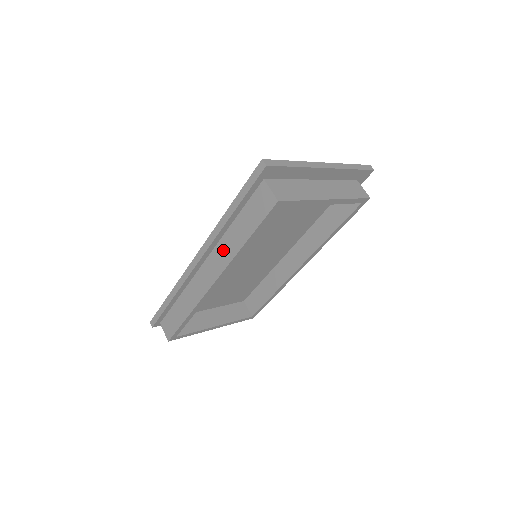
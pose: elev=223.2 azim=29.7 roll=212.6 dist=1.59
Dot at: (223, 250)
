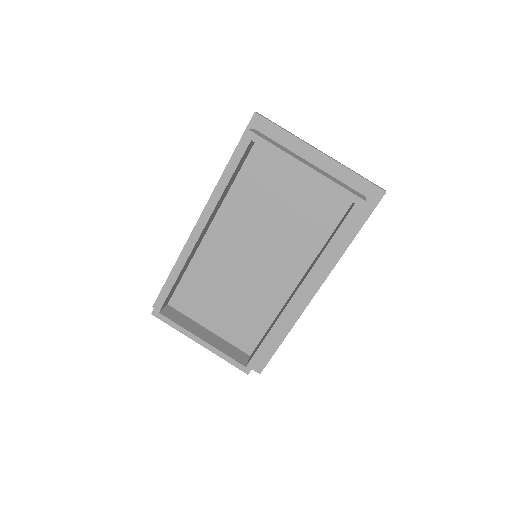
Dot at: occluded
